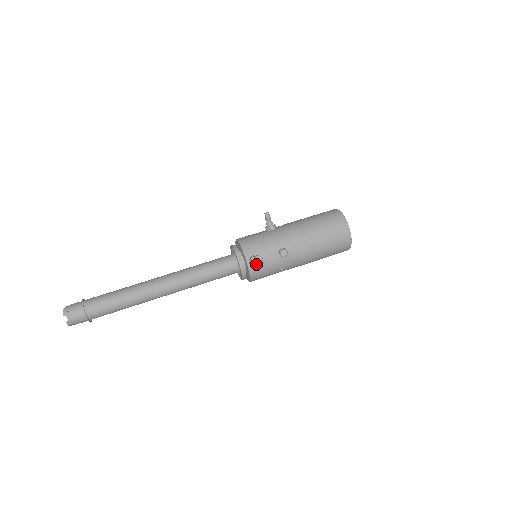
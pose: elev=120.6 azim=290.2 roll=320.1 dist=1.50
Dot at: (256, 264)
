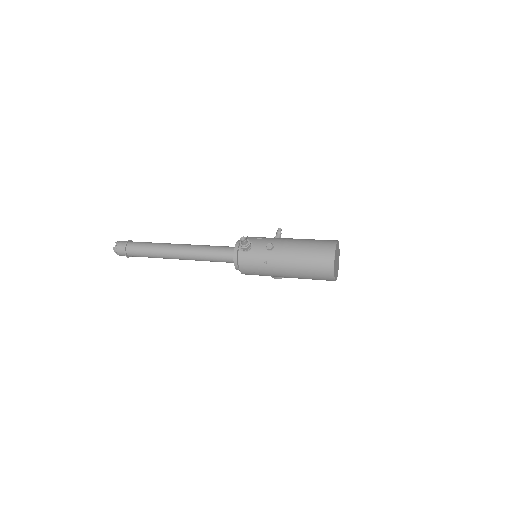
Dot at: (242, 241)
